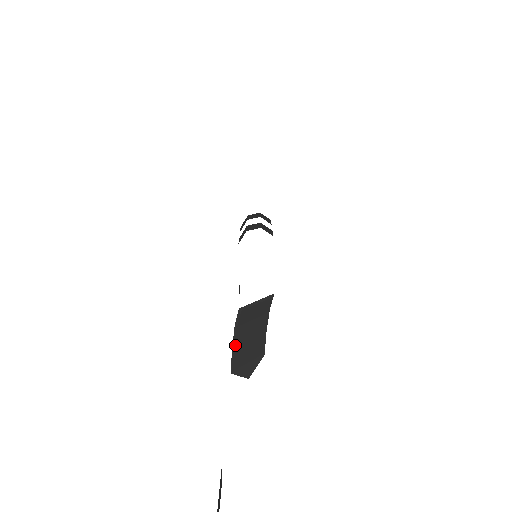
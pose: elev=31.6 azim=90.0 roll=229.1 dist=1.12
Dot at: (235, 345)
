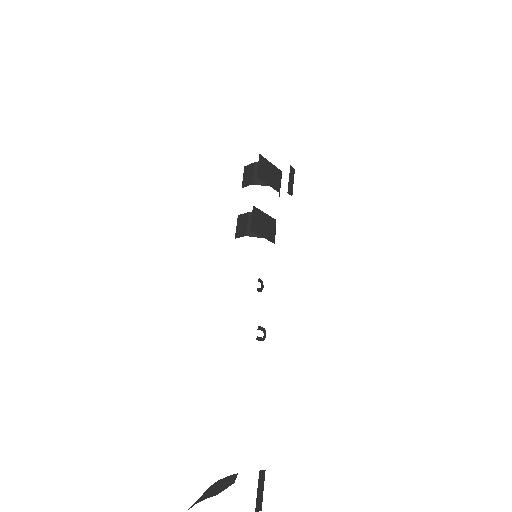
Dot at: (206, 498)
